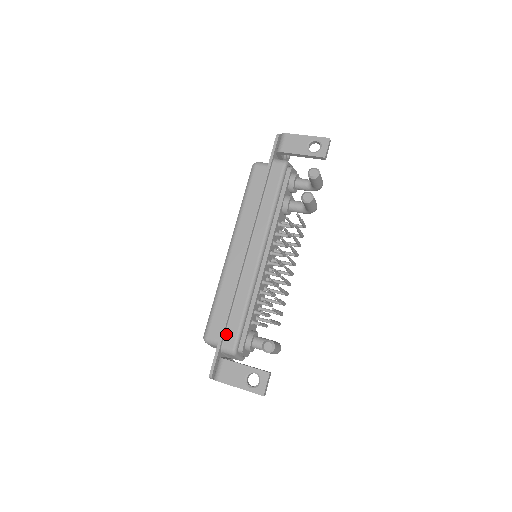
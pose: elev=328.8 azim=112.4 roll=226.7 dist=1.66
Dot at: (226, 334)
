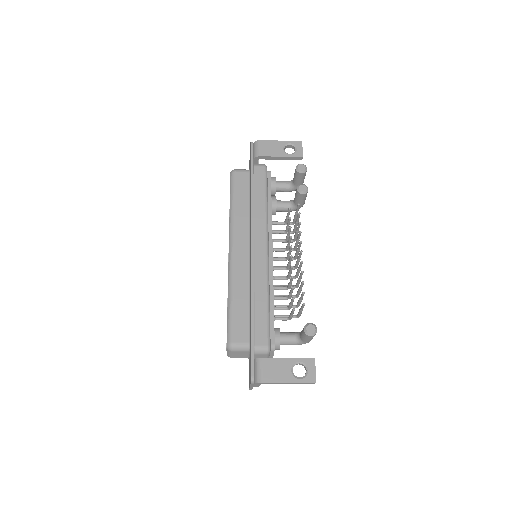
Dot at: (255, 333)
